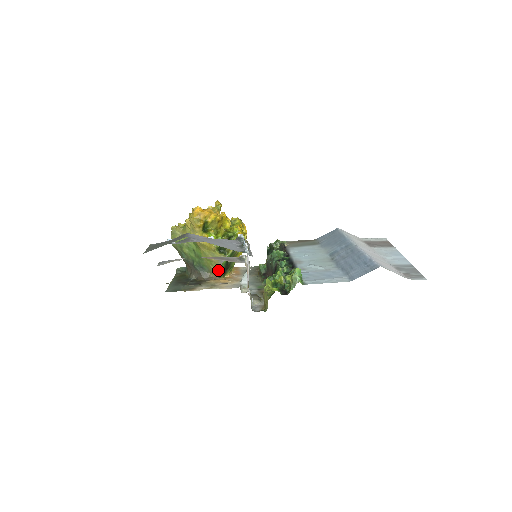
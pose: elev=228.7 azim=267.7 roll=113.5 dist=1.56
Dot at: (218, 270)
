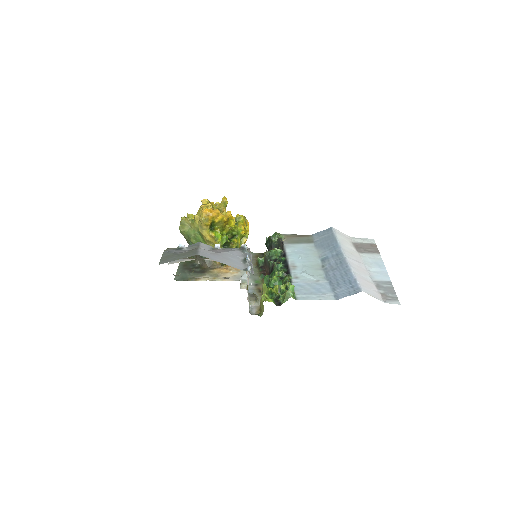
Dot at: occluded
